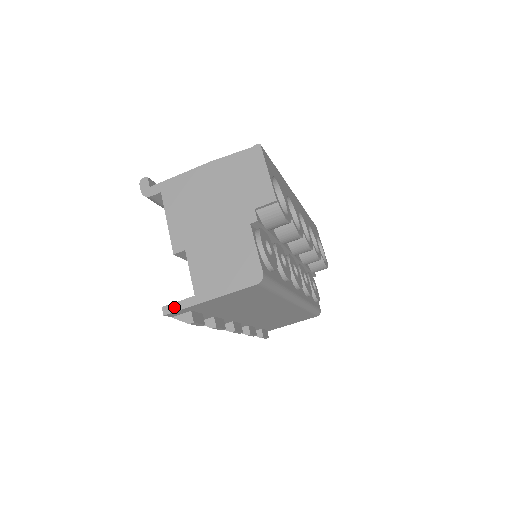
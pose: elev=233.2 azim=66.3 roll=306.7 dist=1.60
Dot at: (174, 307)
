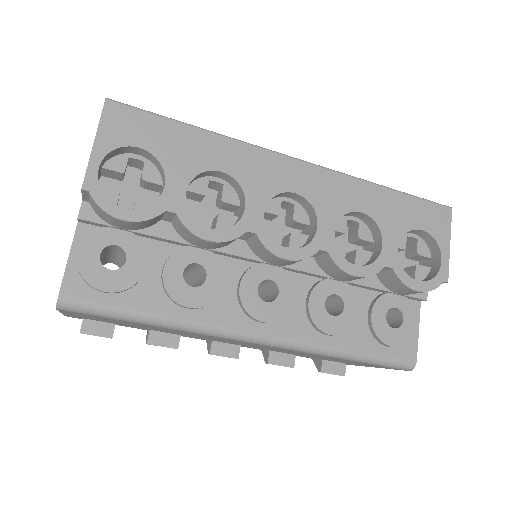
Dot at: occluded
